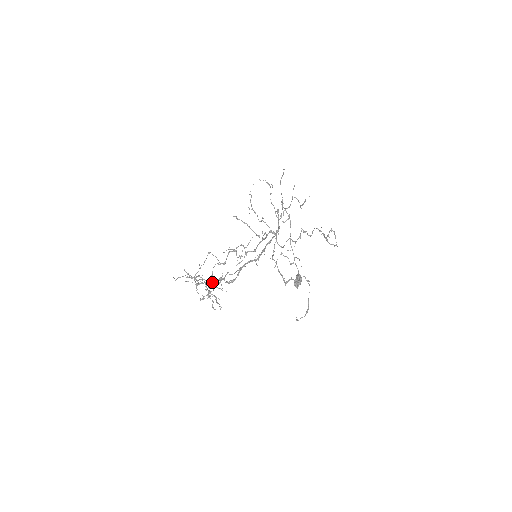
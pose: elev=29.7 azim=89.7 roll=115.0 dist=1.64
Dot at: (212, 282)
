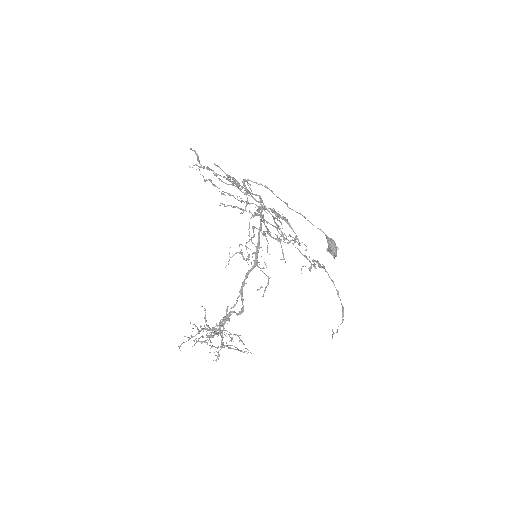
Dot at: (222, 324)
